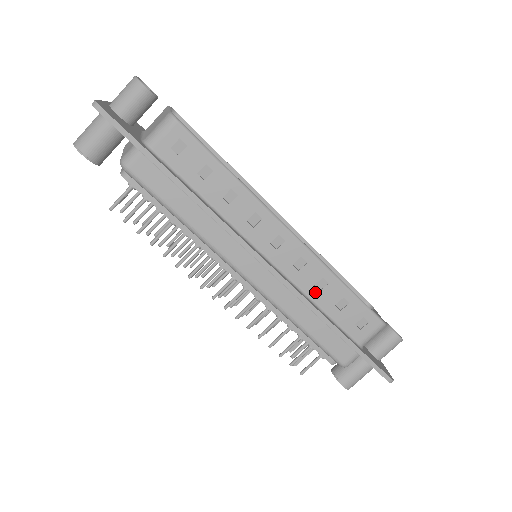
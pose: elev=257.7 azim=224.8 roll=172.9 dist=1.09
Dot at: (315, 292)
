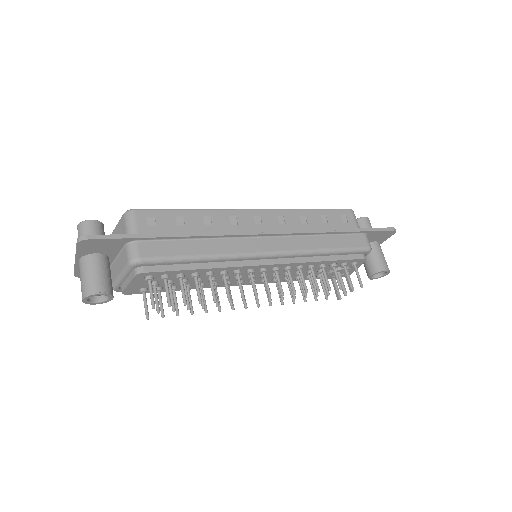
Dot at: (306, 227)
